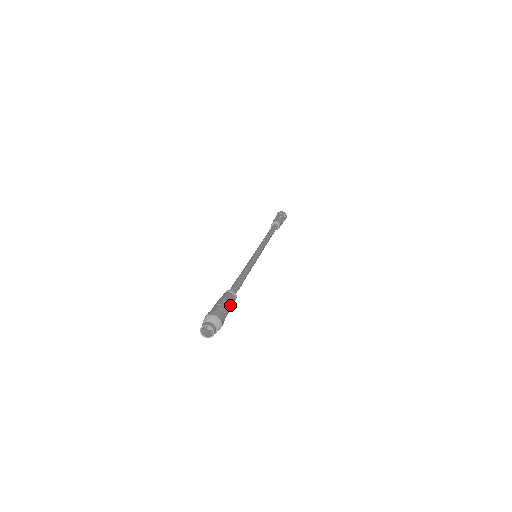
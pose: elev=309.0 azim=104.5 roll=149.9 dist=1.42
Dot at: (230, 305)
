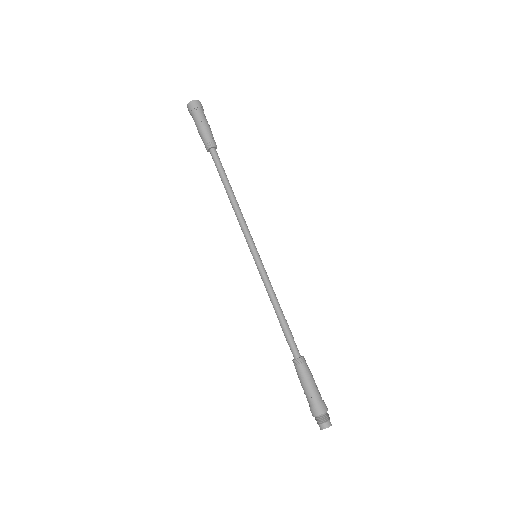
Dot at: (313, 380)
